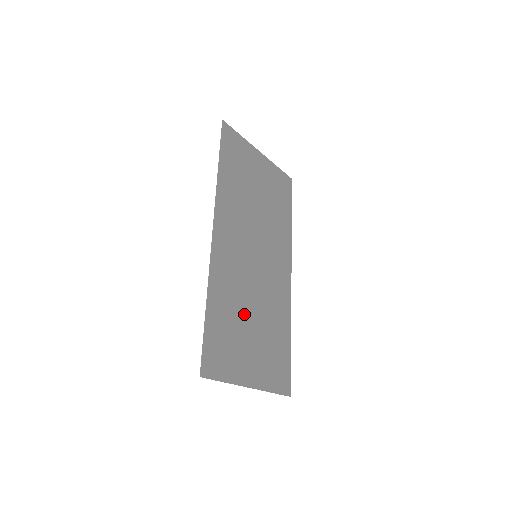
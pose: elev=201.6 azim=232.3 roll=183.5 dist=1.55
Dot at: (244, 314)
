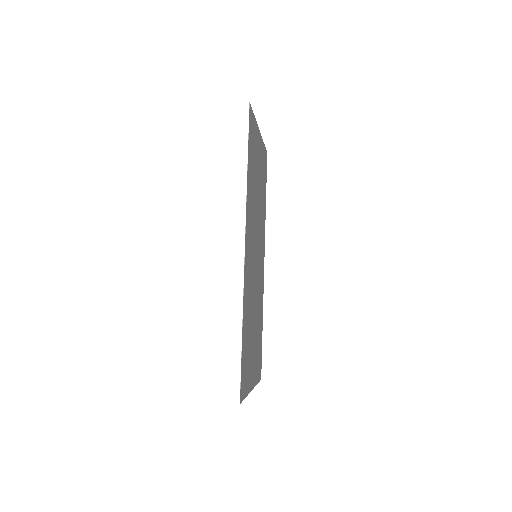
Dot at: (252, 322)
